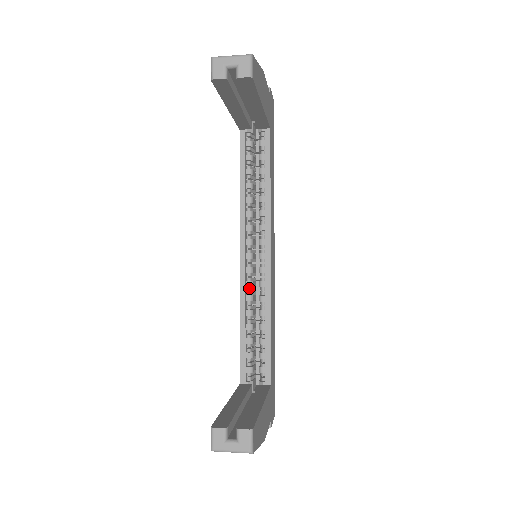
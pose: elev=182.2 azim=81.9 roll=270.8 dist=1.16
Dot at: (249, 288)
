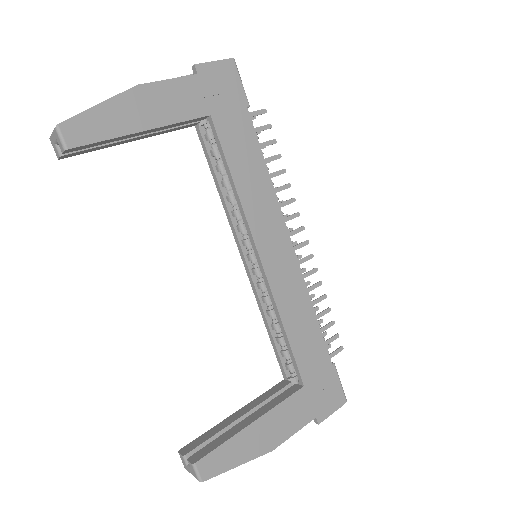
Dot at: (261, 289)
